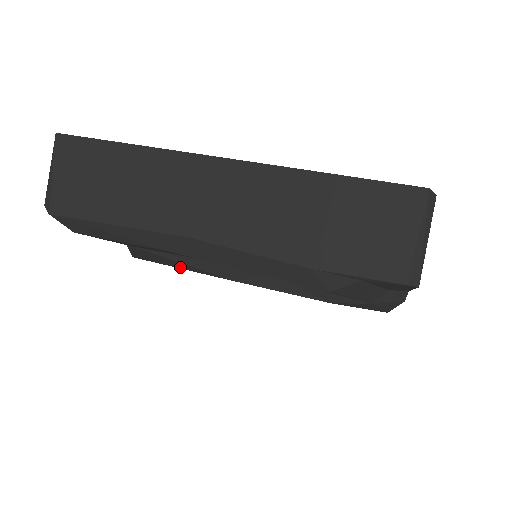
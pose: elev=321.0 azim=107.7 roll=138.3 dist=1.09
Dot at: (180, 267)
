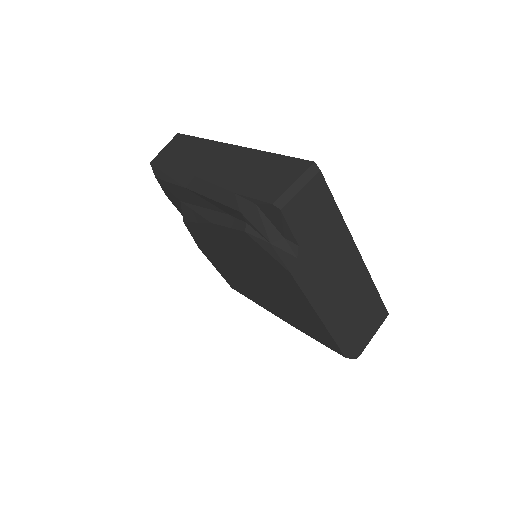
Dot at: (196, 220)
